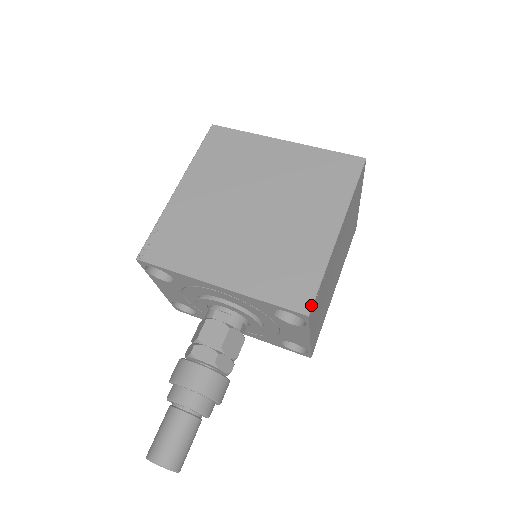
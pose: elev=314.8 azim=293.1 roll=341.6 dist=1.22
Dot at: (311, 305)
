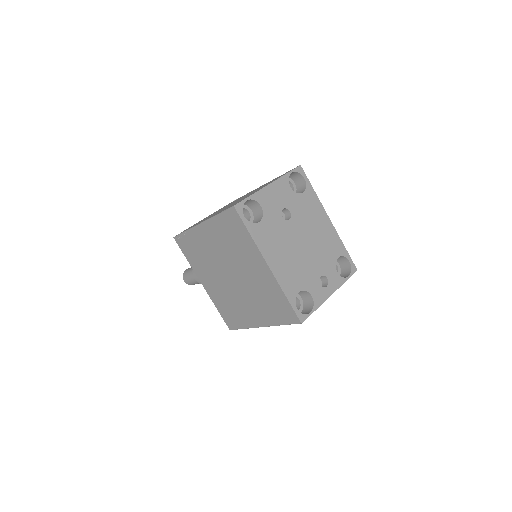
Dot at: (233, 329)
